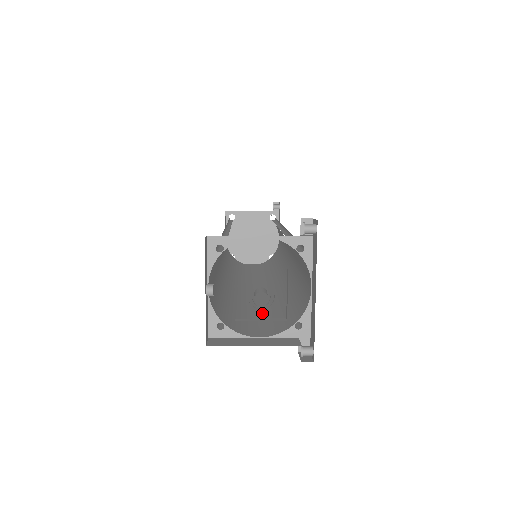
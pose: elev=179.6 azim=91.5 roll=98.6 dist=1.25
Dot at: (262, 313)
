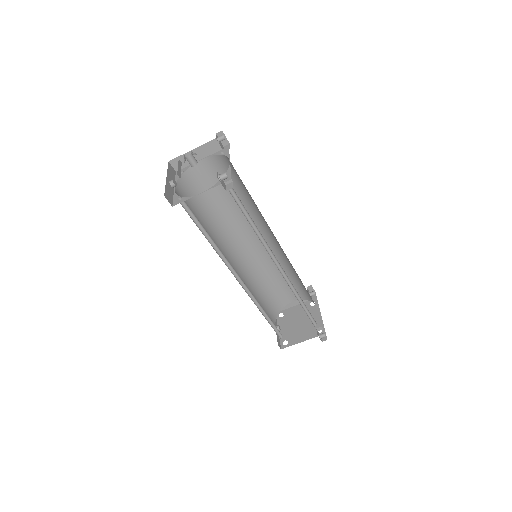
Dot at: occluded
